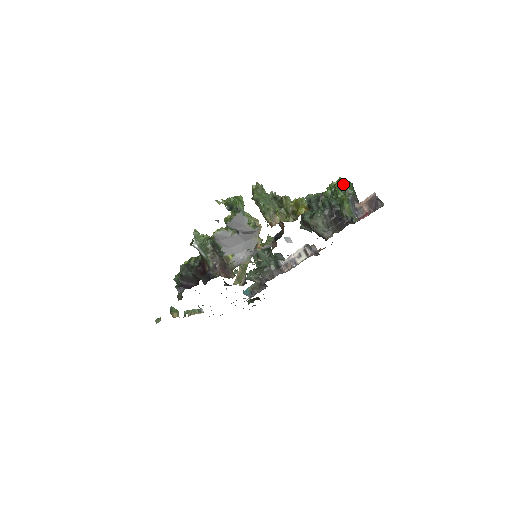
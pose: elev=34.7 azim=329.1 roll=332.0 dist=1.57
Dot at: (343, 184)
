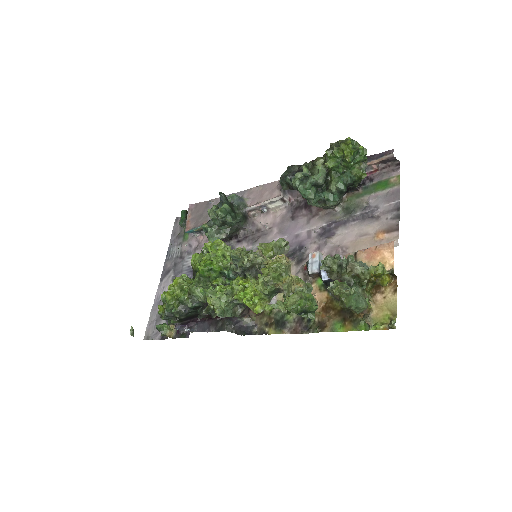
Dot at: (356, 153)
